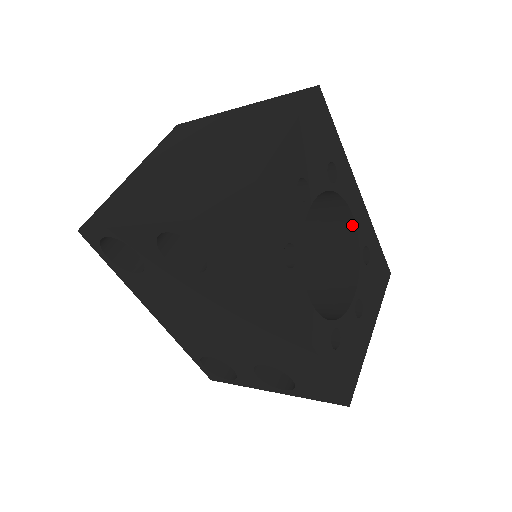
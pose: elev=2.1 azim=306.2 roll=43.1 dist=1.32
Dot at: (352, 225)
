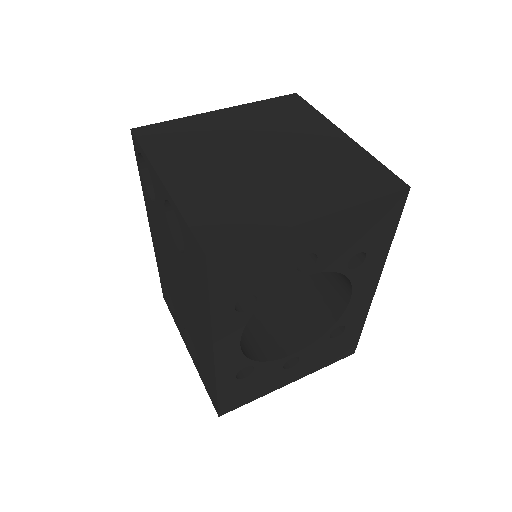
Dot at: (345, 304)
